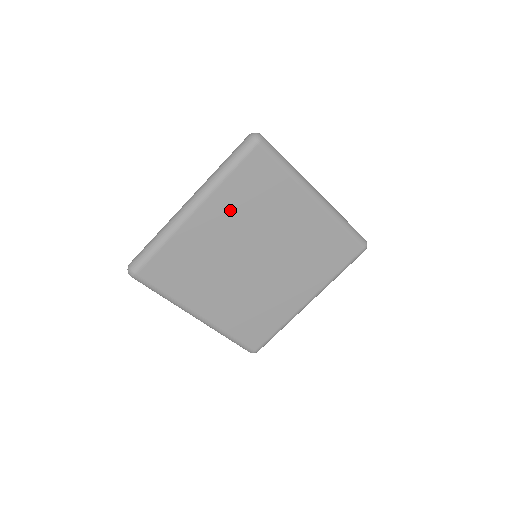
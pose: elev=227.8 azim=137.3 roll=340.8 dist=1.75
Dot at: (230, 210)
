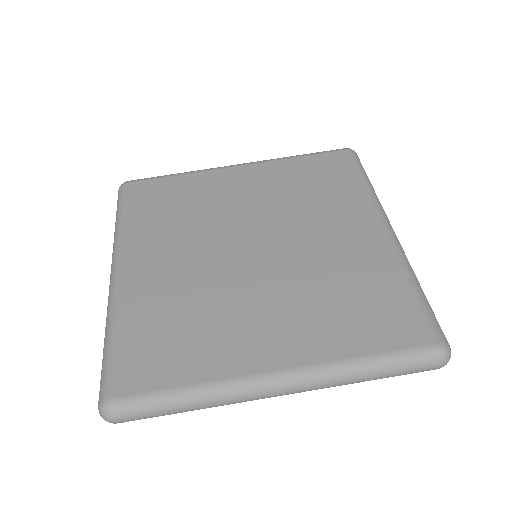
Dot at: (159, 238)
